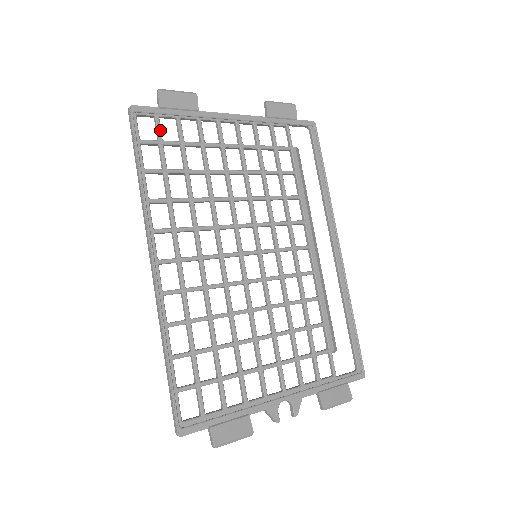
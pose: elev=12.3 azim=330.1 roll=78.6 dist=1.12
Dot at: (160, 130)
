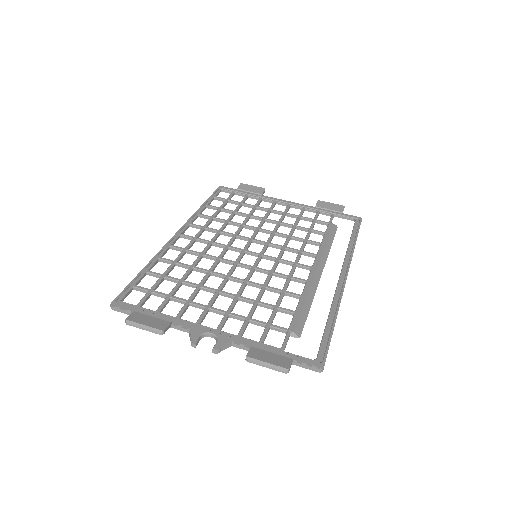
Dot at: (231, 196)
